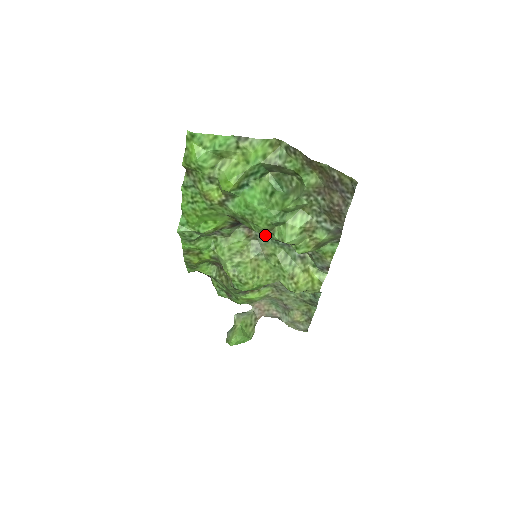
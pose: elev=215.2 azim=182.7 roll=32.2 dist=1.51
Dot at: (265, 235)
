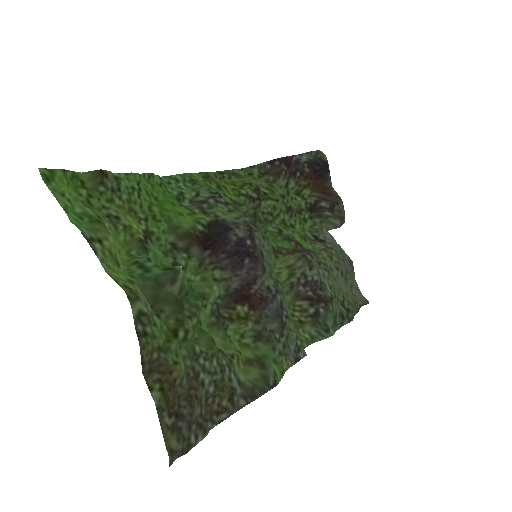
Dot at: (219, 284)
